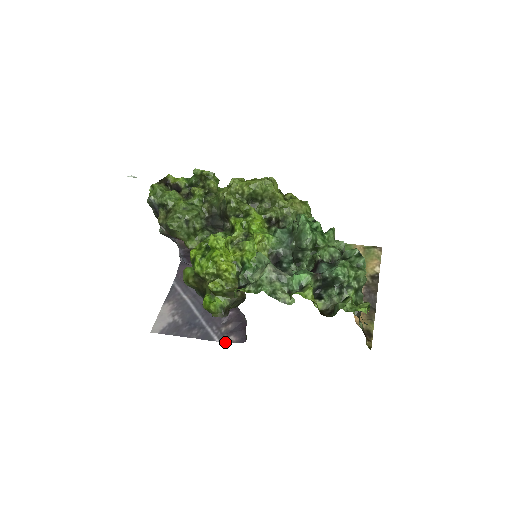
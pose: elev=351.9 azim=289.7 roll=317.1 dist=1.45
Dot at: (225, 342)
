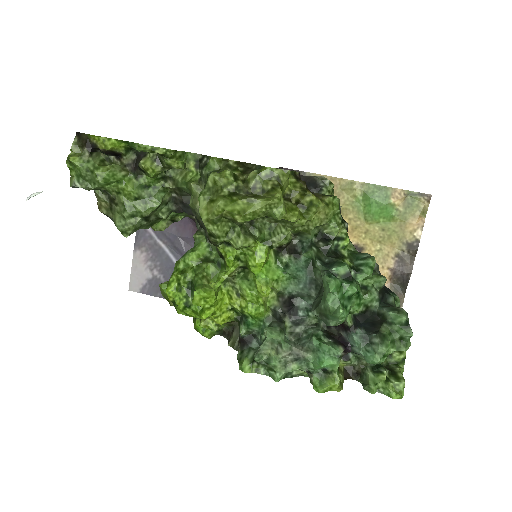
Dot at: occluded
